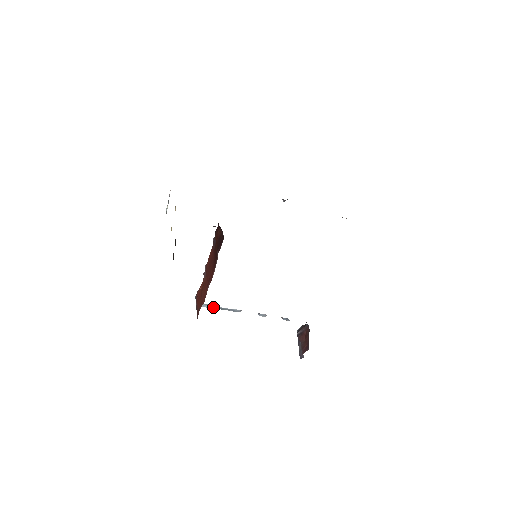
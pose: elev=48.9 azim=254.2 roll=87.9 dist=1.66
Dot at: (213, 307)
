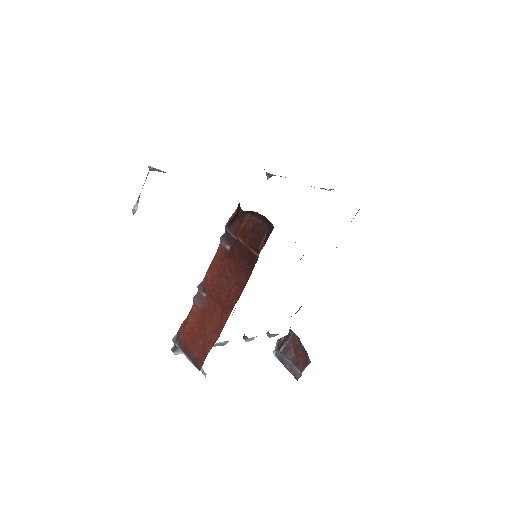
Dot at: occluded
